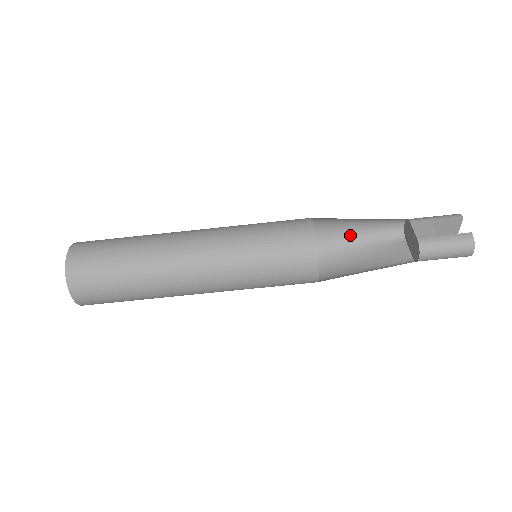
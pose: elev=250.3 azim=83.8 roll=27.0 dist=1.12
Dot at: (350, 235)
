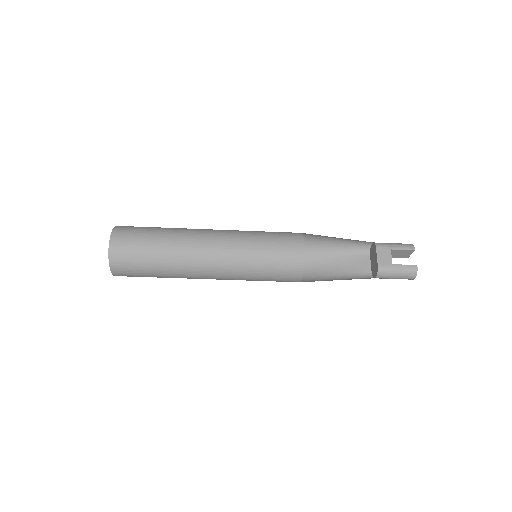
Dot at: (330, 244)
